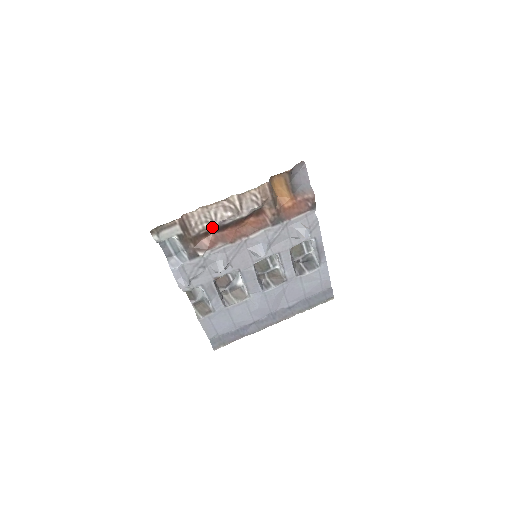
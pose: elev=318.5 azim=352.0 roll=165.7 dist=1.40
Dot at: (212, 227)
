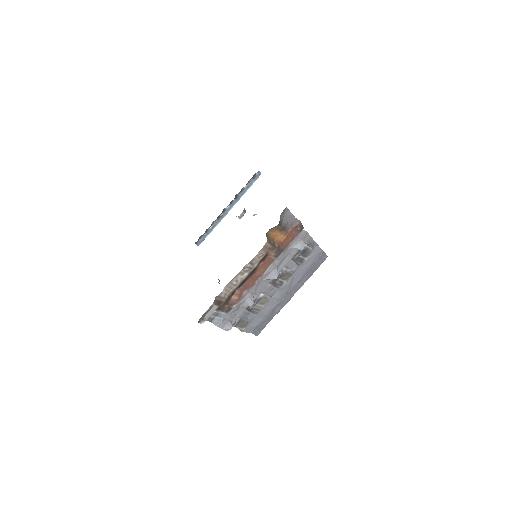
Dot at: (236, 287)
